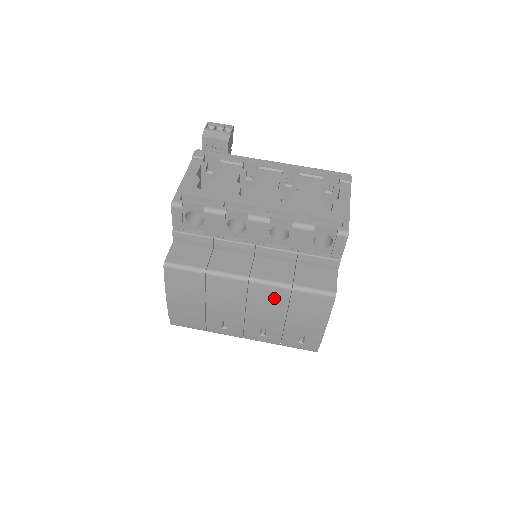
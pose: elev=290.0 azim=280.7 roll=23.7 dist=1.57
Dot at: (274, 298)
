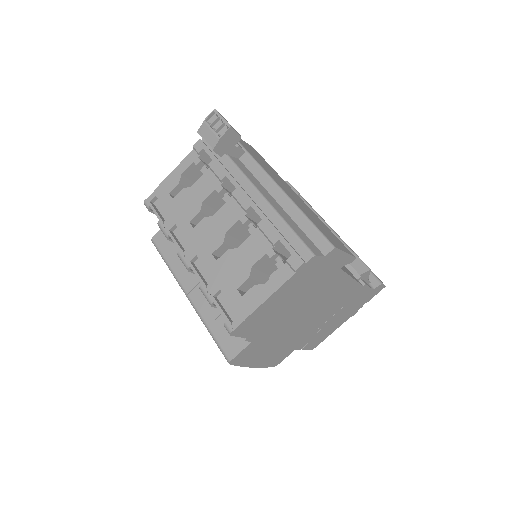
Dot at: occluded
